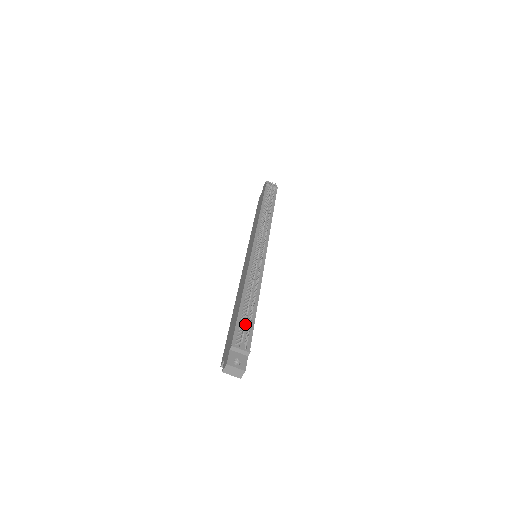
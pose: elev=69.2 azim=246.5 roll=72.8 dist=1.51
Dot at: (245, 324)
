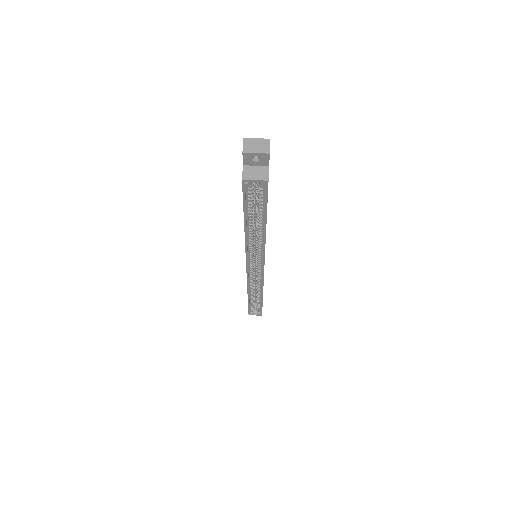
Dot at: occluded
